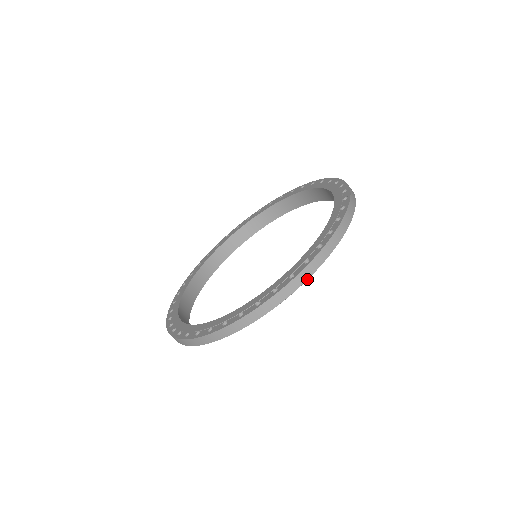
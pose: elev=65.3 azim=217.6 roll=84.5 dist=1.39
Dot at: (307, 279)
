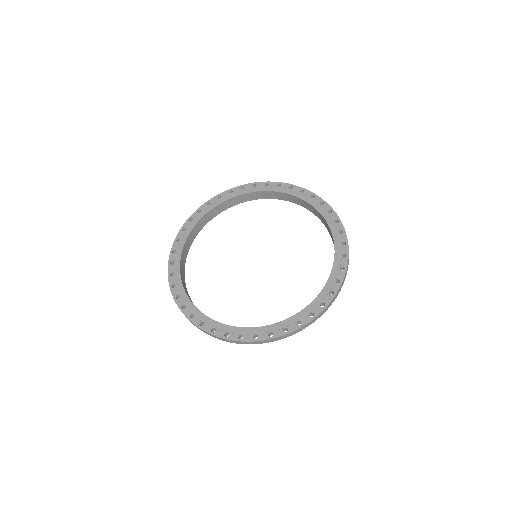
Dot at: occluded
